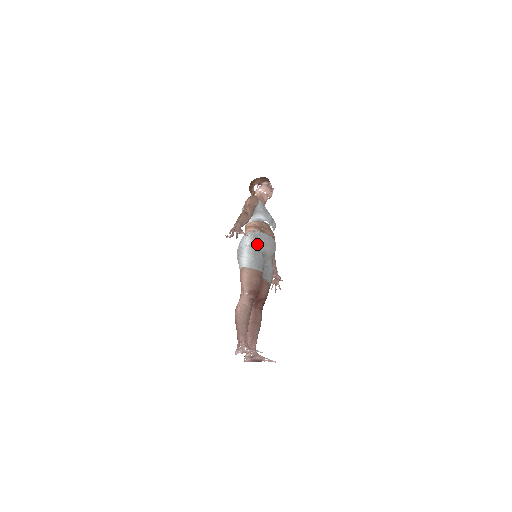
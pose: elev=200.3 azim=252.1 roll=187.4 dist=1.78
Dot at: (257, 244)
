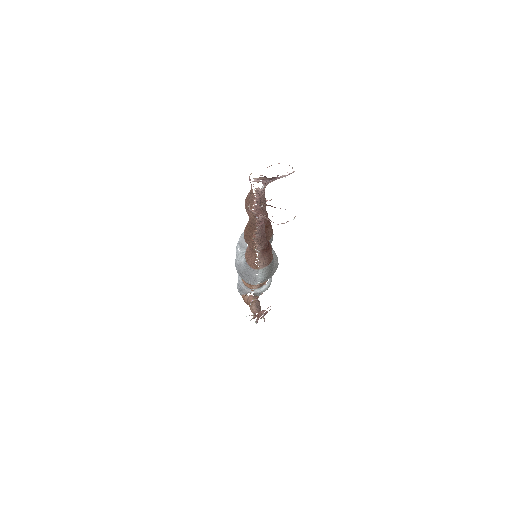
Dot at: occluded
